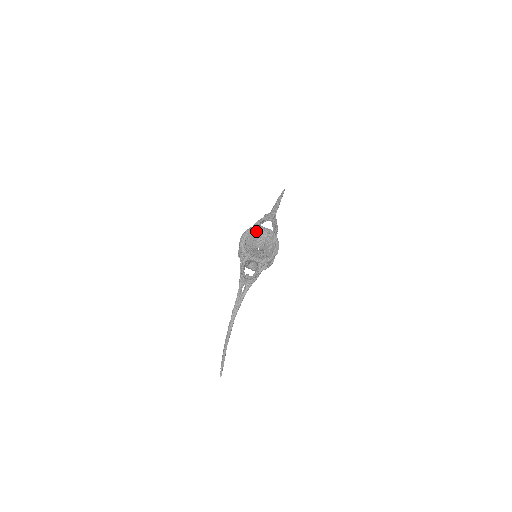
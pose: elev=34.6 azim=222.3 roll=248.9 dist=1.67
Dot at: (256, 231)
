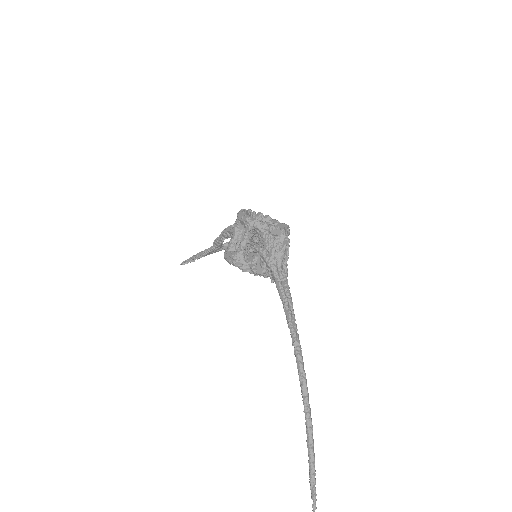
Dot at: occluded
